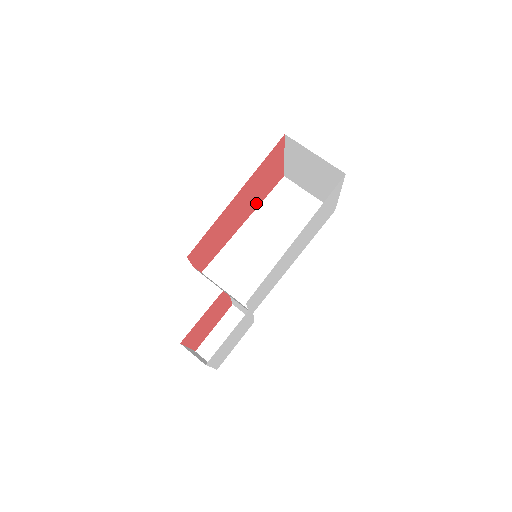
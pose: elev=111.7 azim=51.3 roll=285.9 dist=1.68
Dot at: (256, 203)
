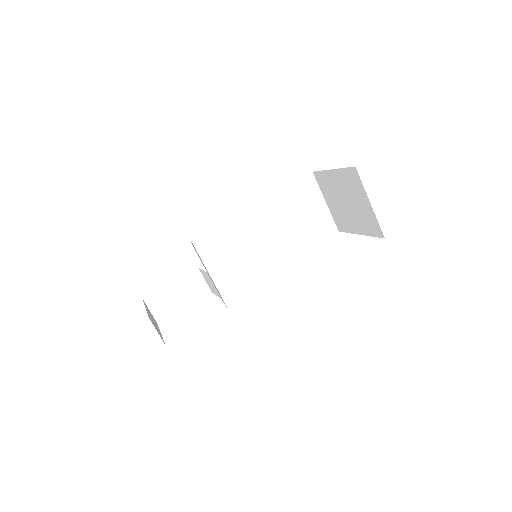
Dot at: occluded
